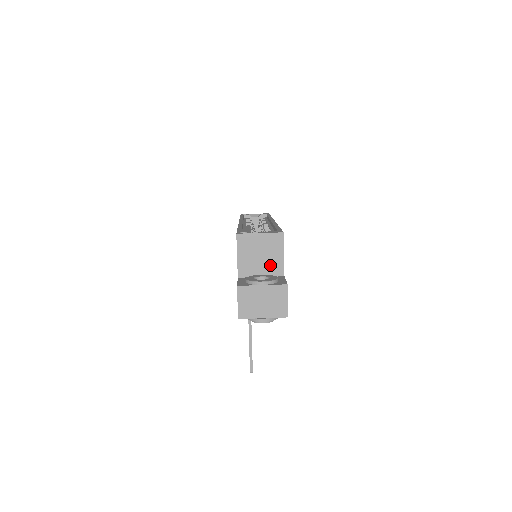
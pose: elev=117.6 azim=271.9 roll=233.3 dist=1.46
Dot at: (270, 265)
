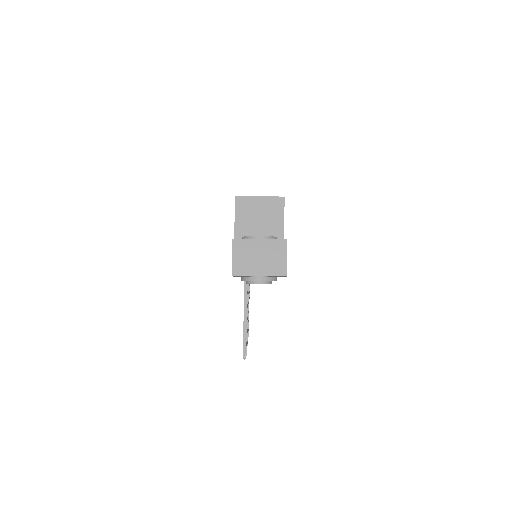
Dot at: (269, 231)
